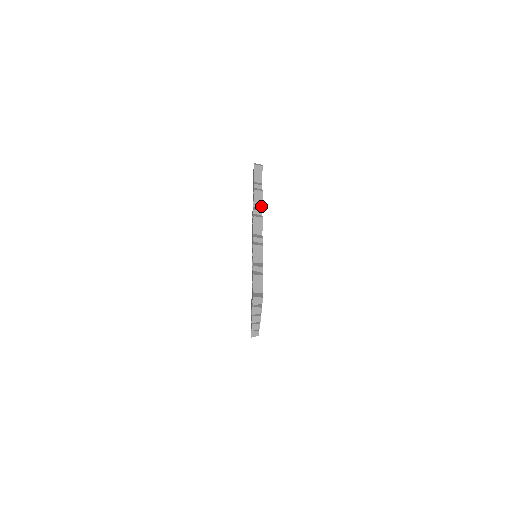
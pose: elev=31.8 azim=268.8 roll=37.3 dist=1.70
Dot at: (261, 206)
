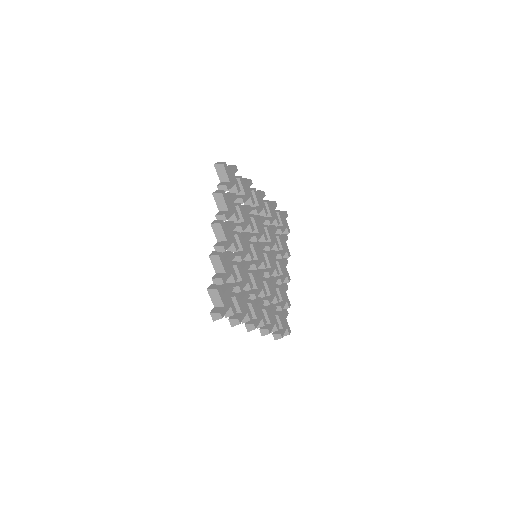
Dot at: (226, 208)
